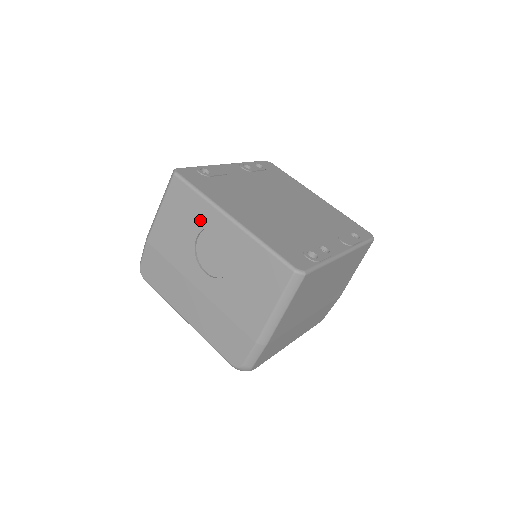
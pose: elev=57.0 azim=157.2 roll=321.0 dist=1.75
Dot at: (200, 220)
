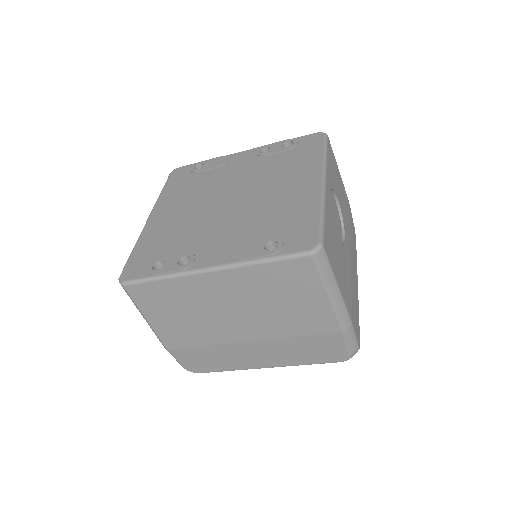
Dot at: occluded
